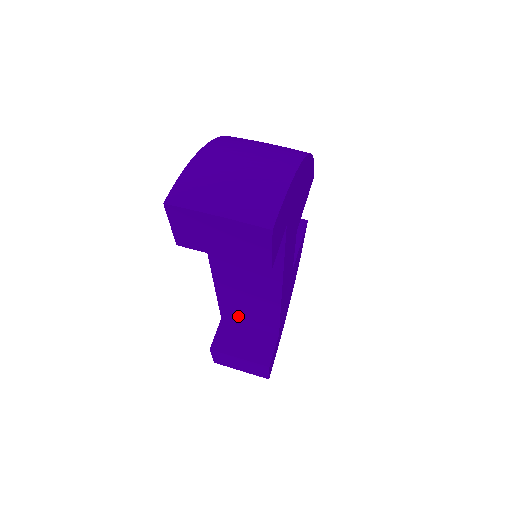
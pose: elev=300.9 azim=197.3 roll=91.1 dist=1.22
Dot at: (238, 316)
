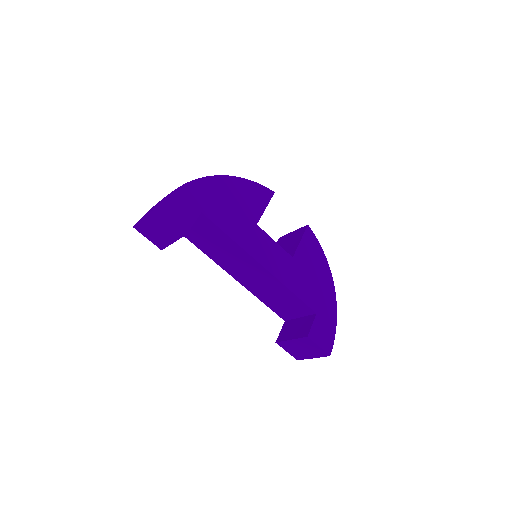
Dot at: (285, 311)
